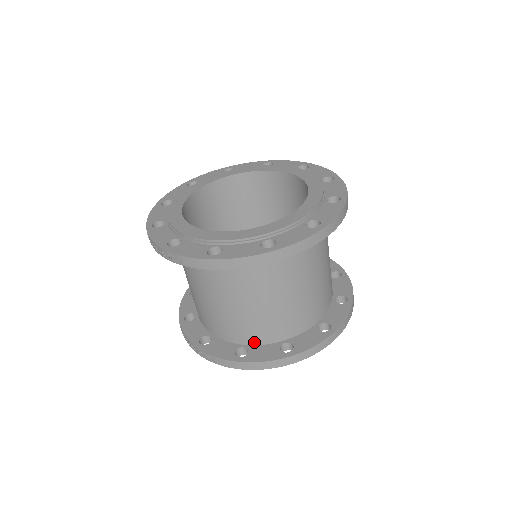
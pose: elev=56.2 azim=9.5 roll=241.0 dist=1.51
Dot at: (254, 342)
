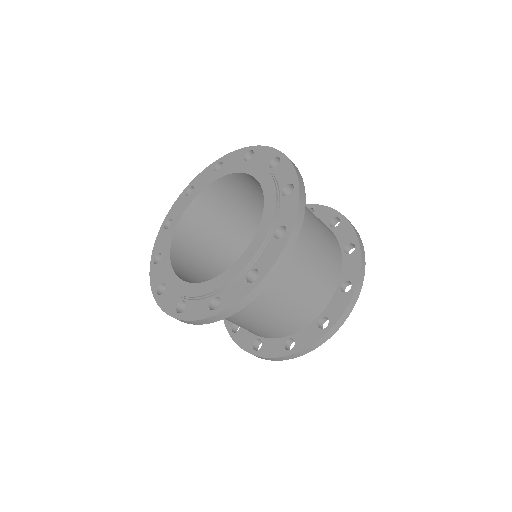
Dot at: (265, 337)
